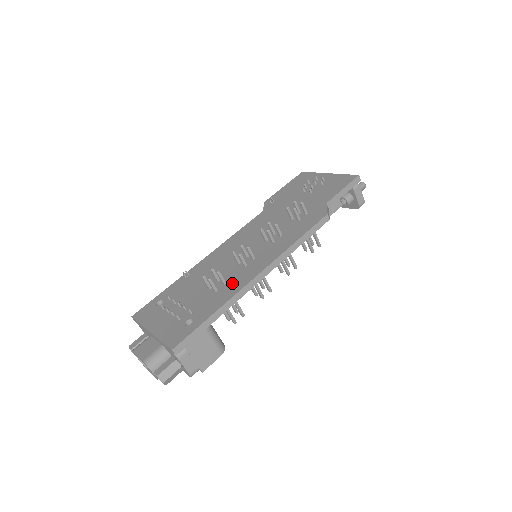
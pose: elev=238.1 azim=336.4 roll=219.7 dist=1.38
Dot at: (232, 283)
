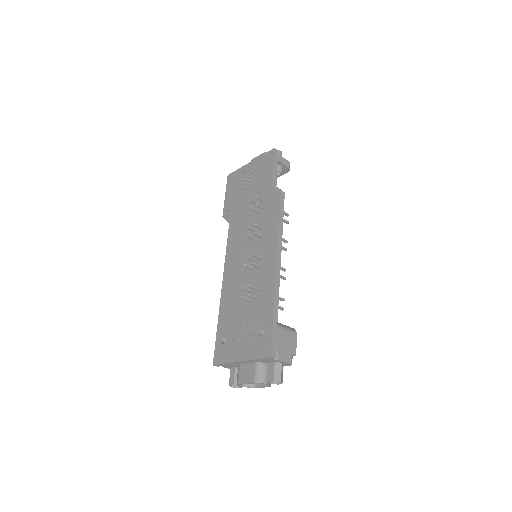
Dot at: (264, 285)
